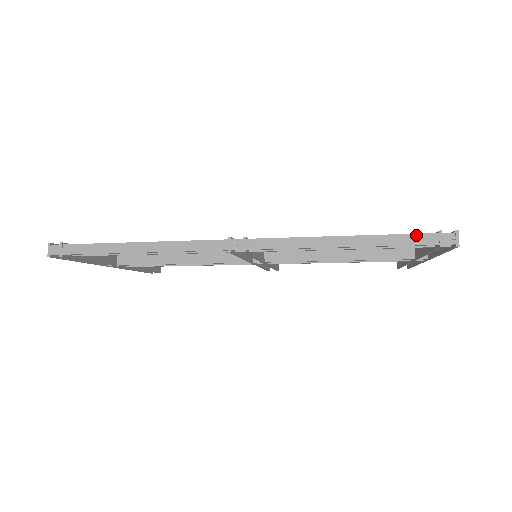
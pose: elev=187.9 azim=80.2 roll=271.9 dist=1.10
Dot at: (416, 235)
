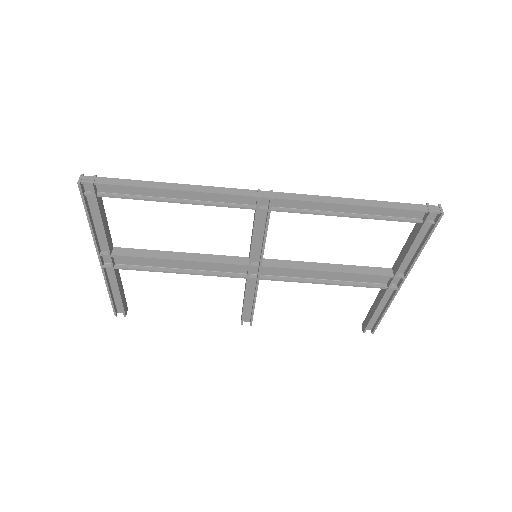
Dot at: (410, 204)
